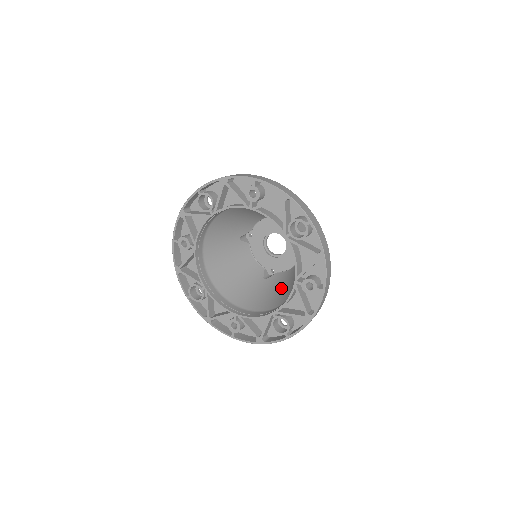
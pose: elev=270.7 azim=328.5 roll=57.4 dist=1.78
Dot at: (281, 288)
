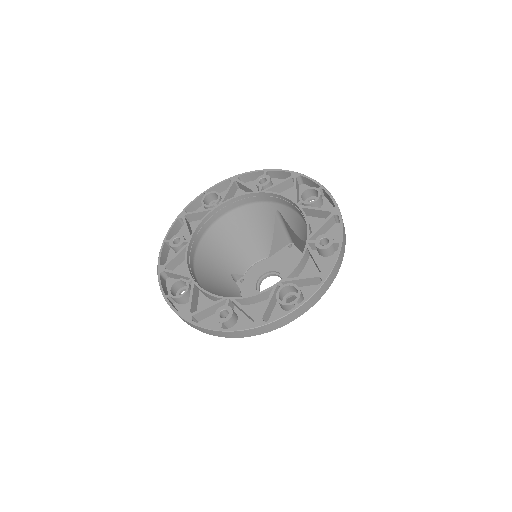
Dot at: occluded
